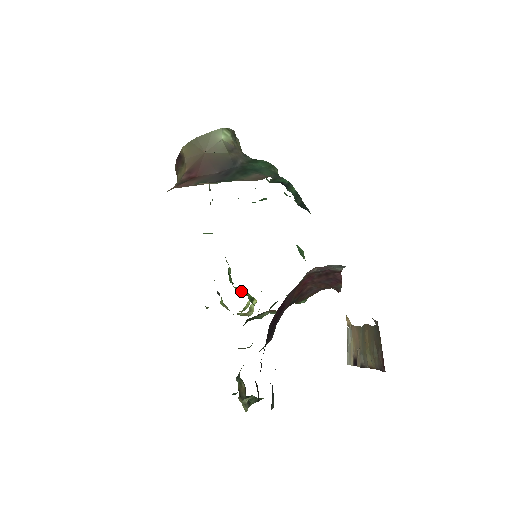
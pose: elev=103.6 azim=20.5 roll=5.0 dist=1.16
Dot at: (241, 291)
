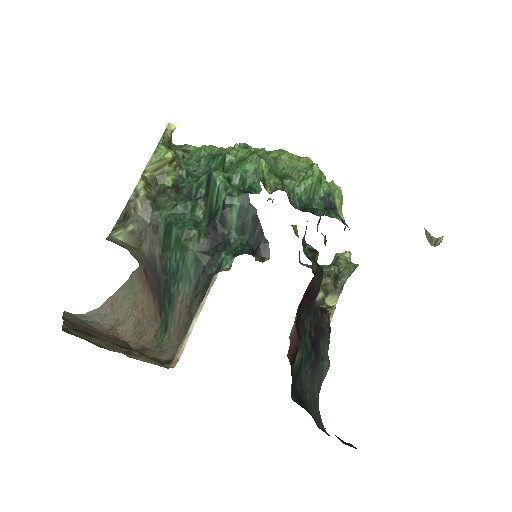
Dot at: occluded
